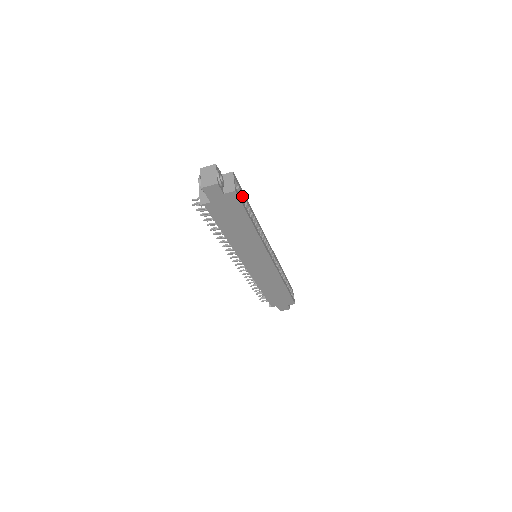
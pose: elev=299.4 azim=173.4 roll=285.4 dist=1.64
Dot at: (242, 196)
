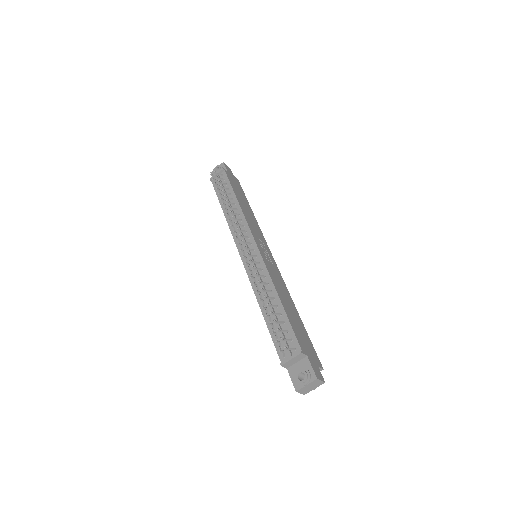
Dot at: occluded
